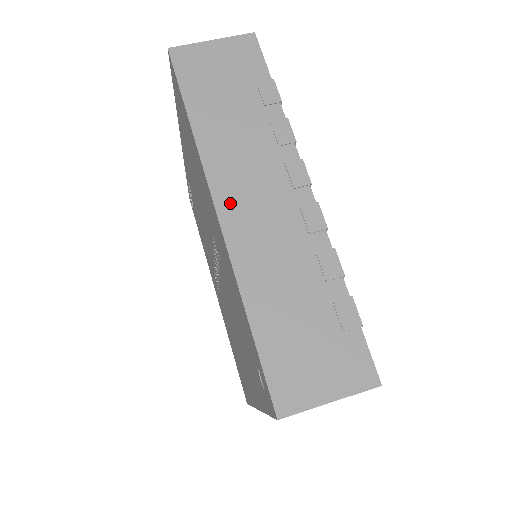
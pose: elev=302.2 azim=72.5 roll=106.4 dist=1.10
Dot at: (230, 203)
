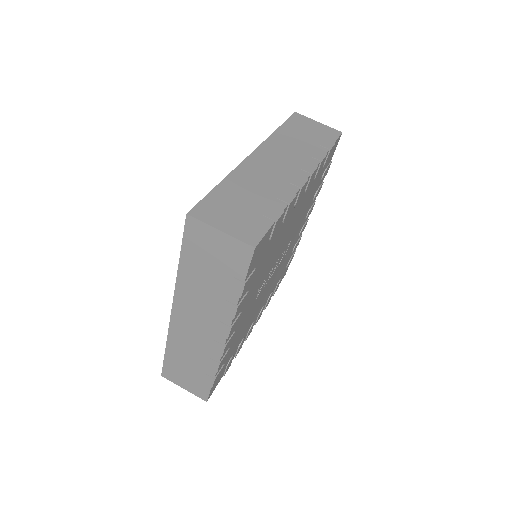
Dot at: (180, 313)
